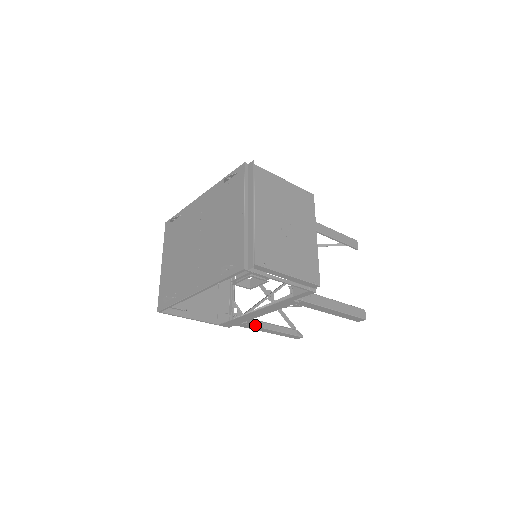
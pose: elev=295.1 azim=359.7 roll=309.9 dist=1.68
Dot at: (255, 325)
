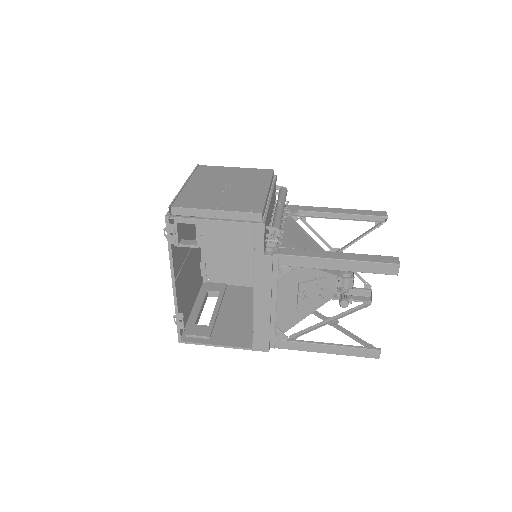
Dot at: (297, 341)
